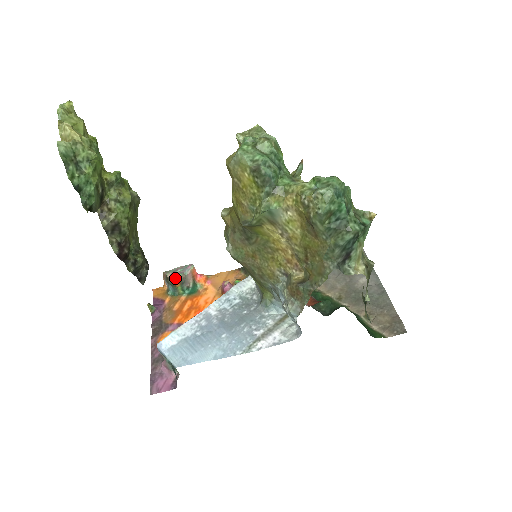
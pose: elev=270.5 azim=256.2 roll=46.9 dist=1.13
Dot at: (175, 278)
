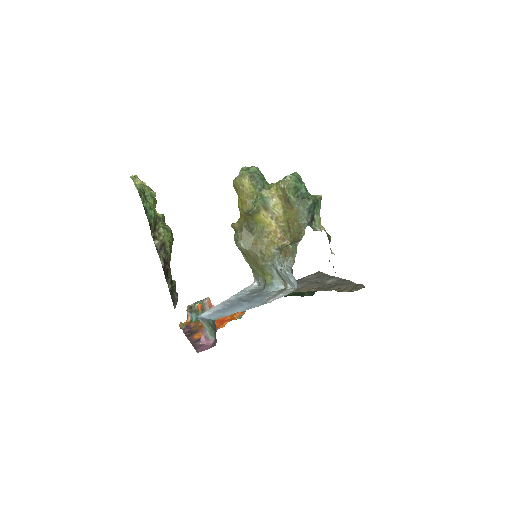
Dot at: (197, 304)
